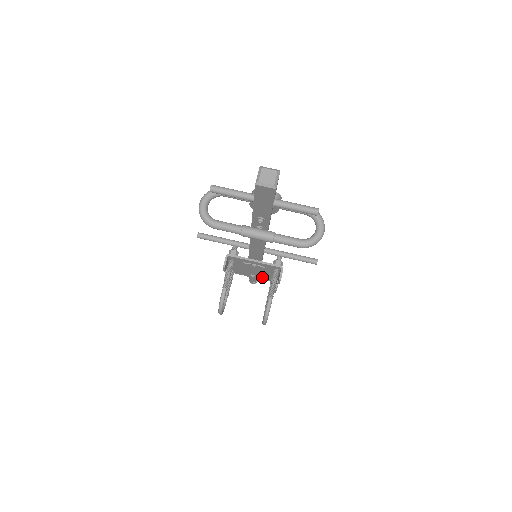
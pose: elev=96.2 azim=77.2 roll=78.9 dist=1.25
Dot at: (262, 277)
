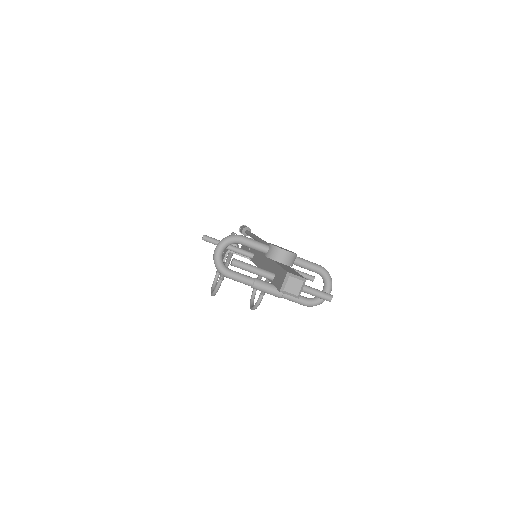
Dot at: occluded
